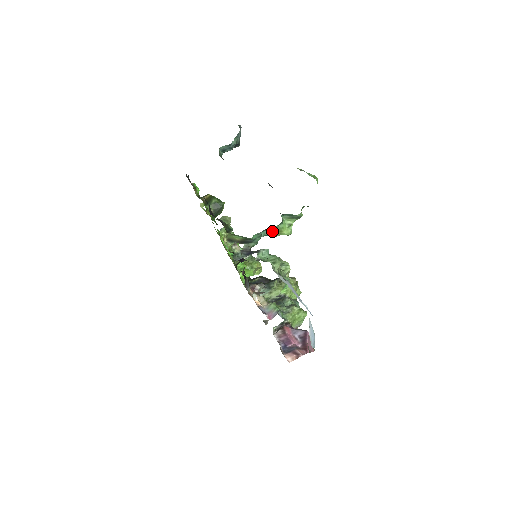
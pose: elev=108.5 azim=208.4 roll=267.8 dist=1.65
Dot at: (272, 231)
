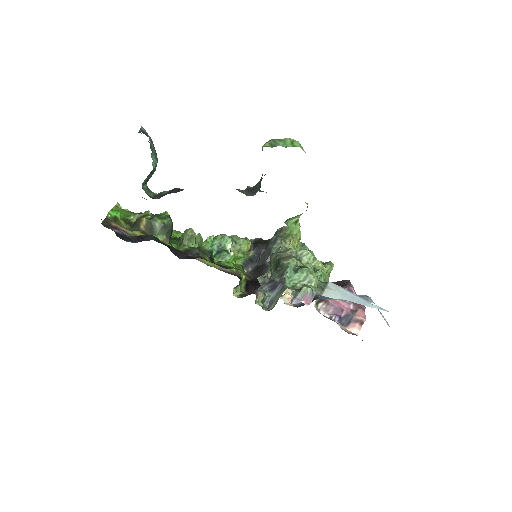
Dot at: (281, 243)
